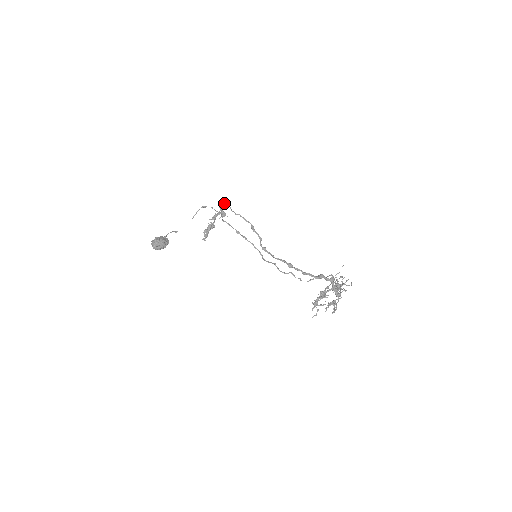
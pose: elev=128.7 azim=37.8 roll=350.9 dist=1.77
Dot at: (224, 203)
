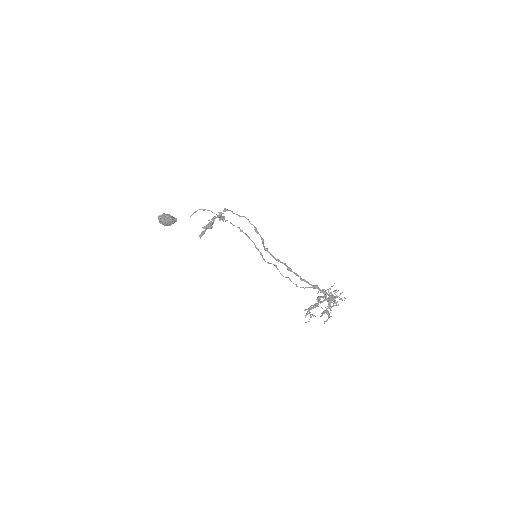
Dot at: (225, 208)
